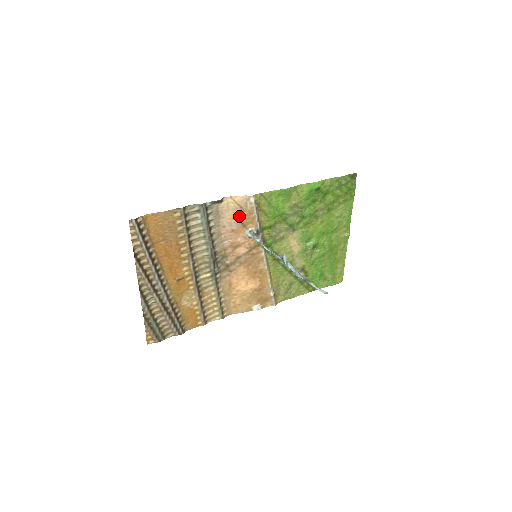
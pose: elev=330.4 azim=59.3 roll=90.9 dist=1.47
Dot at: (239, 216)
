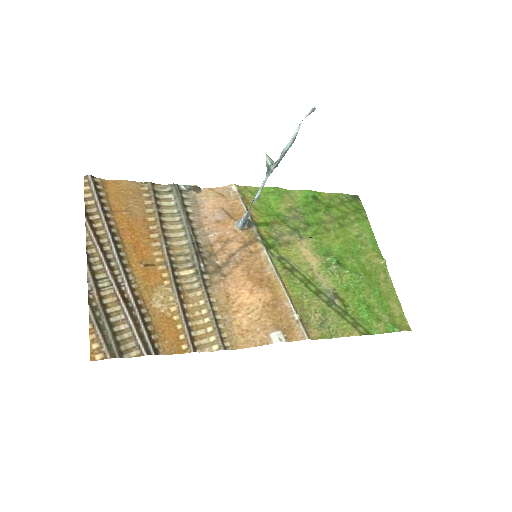
Dot at: (222, 205)
